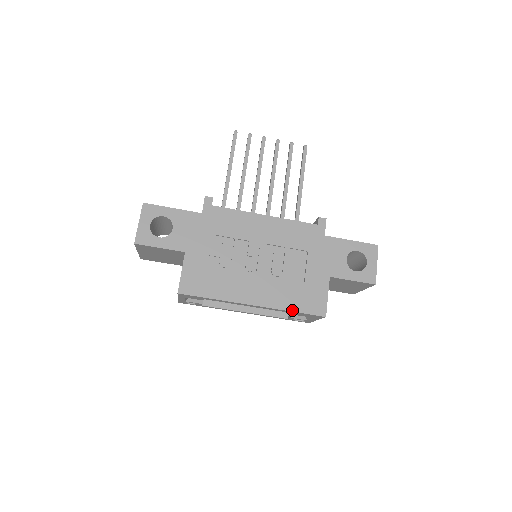
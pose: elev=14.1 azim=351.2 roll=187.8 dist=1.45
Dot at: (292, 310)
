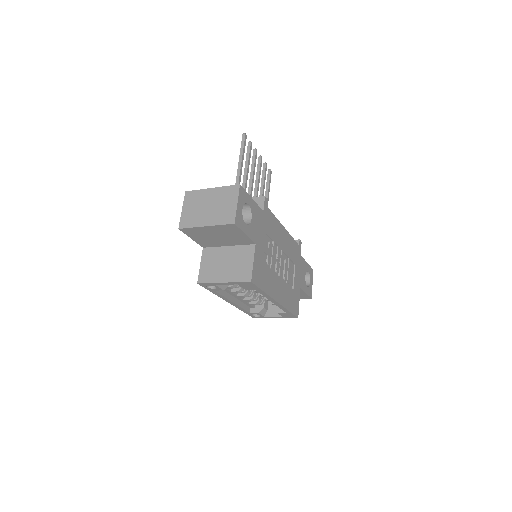
Dot at: (289, 310)
